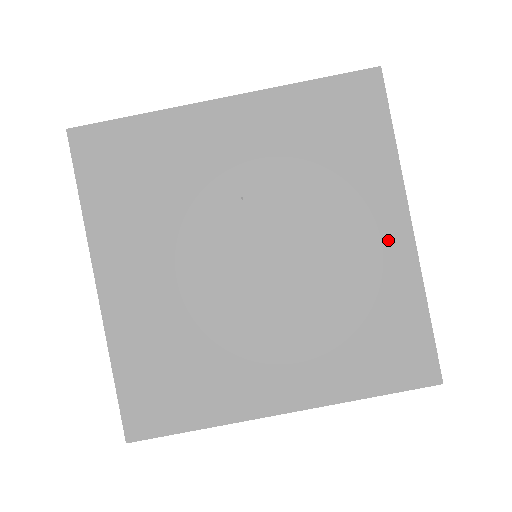
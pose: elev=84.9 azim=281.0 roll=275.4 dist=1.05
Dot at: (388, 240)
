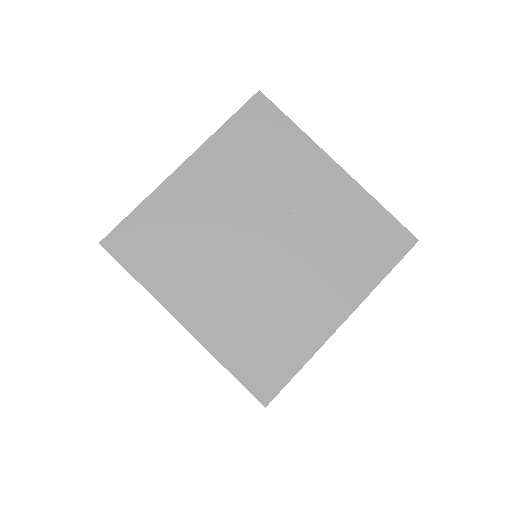
Dot at: (326, 314)
